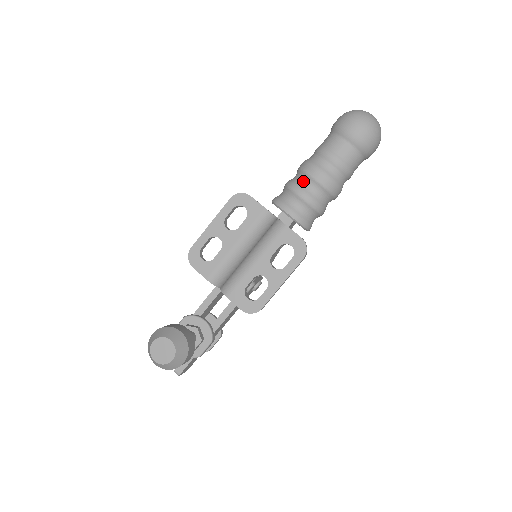
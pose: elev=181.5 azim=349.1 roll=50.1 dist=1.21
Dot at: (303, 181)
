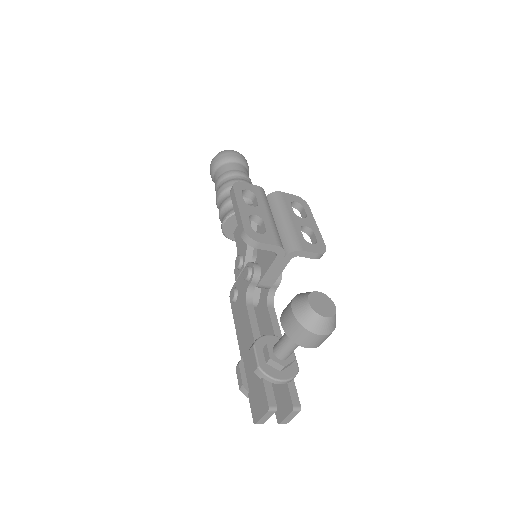
Dot at: occluded
